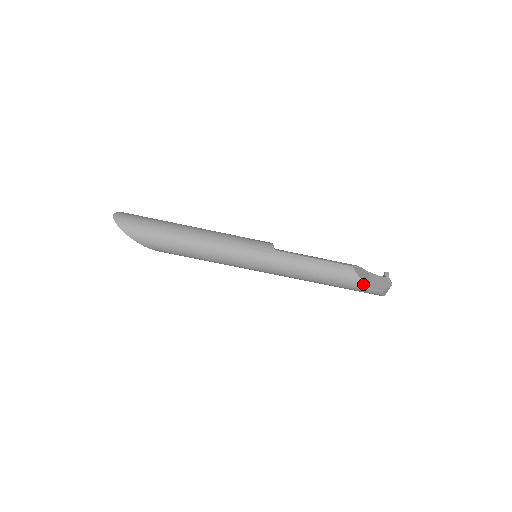
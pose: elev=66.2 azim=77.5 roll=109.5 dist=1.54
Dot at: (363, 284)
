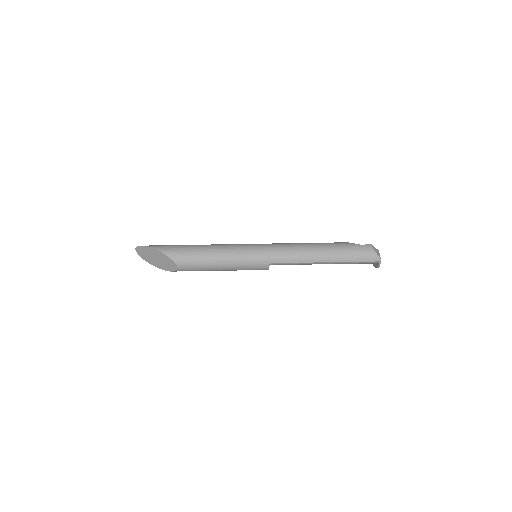
Dot at: (351, 244)
